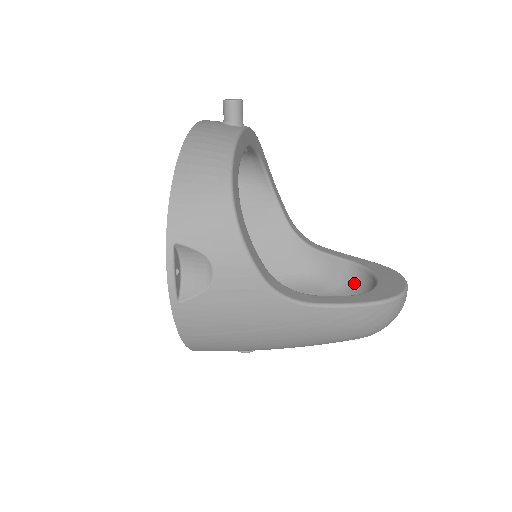
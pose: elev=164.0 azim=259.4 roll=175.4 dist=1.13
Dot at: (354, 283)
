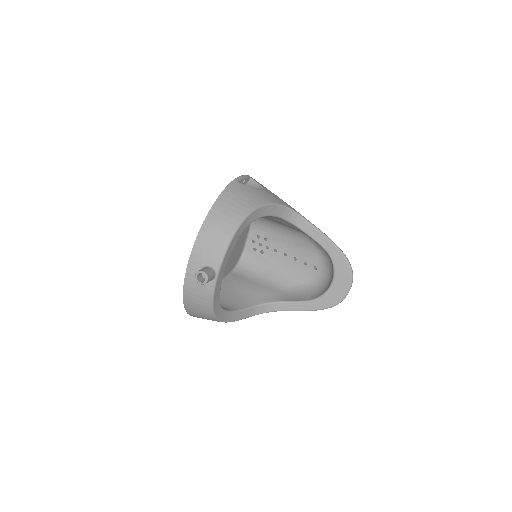
Dot at: (328, 257)
